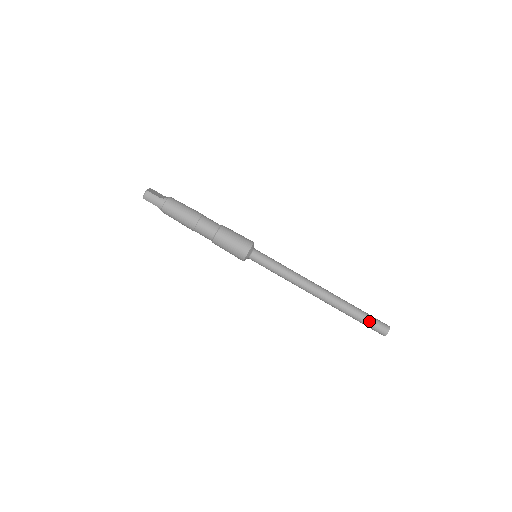
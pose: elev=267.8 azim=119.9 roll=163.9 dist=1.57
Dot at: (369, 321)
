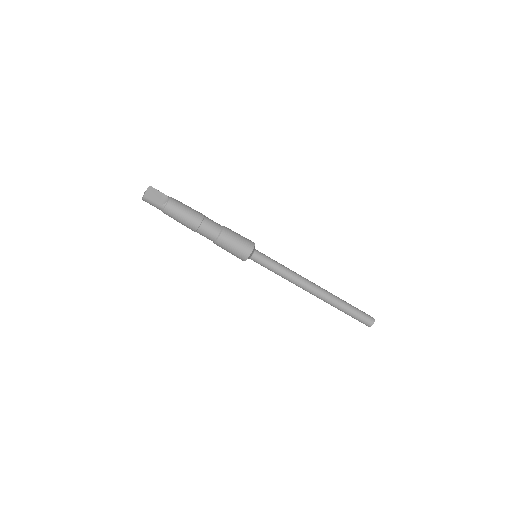
Dot at: (355, 317)
